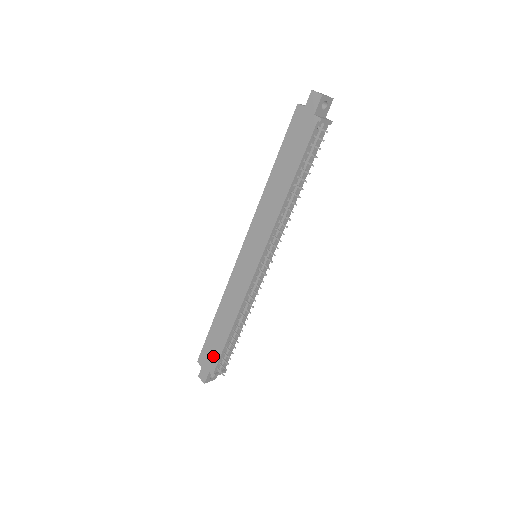
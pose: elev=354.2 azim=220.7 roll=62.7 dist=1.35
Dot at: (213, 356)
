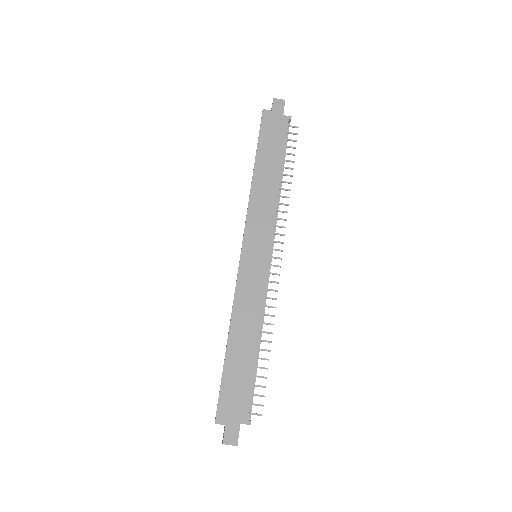
Dot at: (240, 397)
